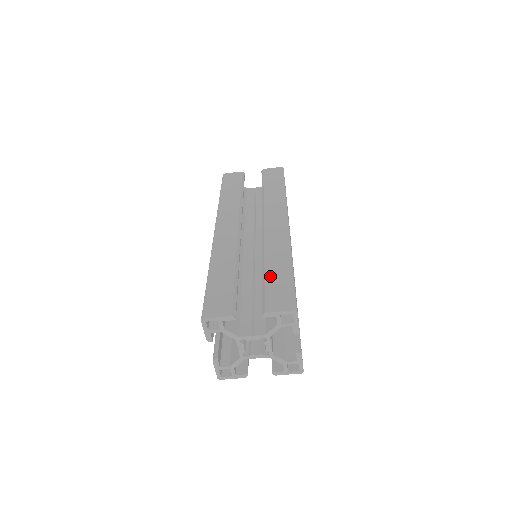
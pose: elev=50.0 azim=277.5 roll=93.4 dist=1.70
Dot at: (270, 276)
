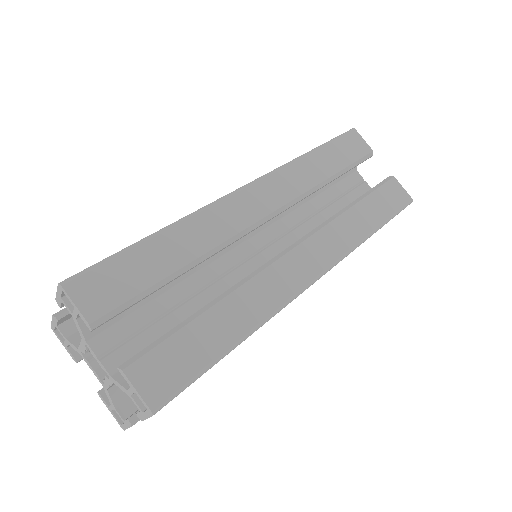
Dot at: occluded
